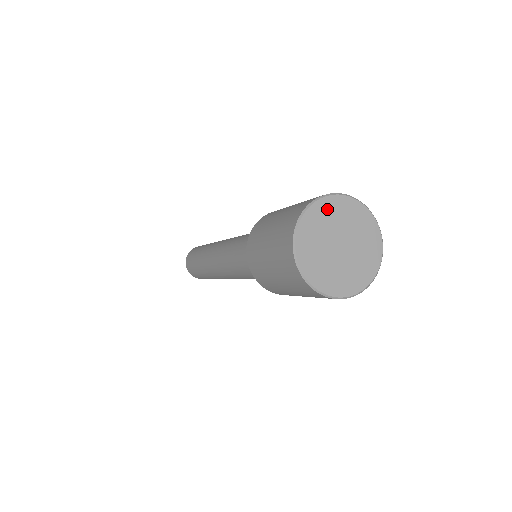
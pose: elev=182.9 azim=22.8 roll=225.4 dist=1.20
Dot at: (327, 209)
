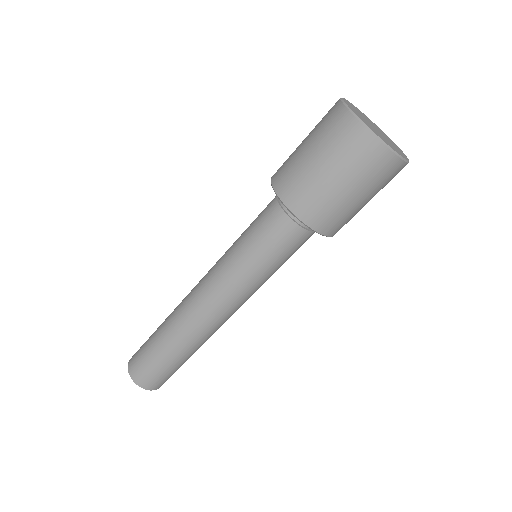
Dot at: (361, 112)
